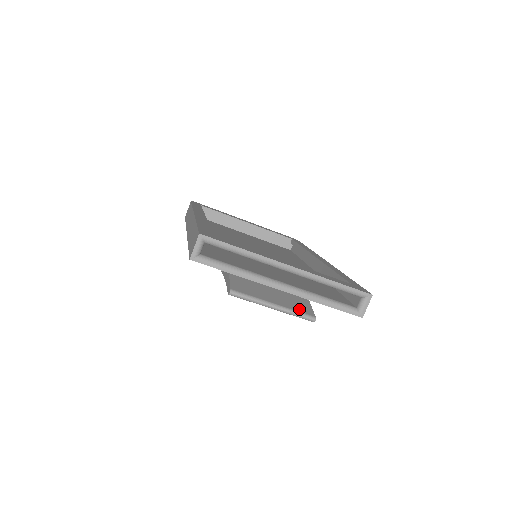
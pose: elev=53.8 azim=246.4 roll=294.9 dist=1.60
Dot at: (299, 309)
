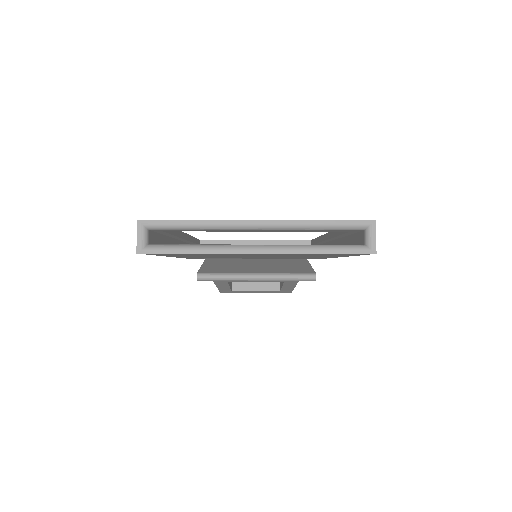
Dot at: (292, 271)
